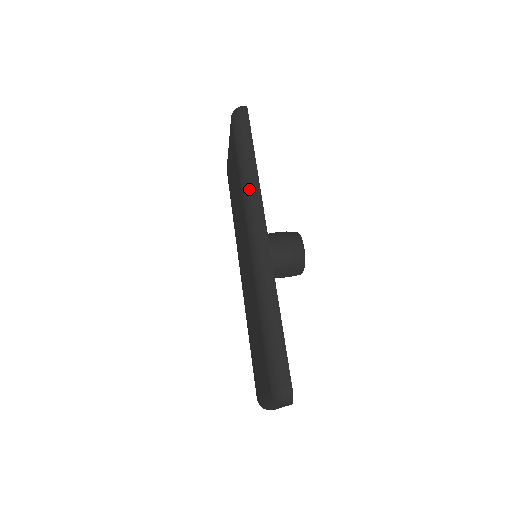
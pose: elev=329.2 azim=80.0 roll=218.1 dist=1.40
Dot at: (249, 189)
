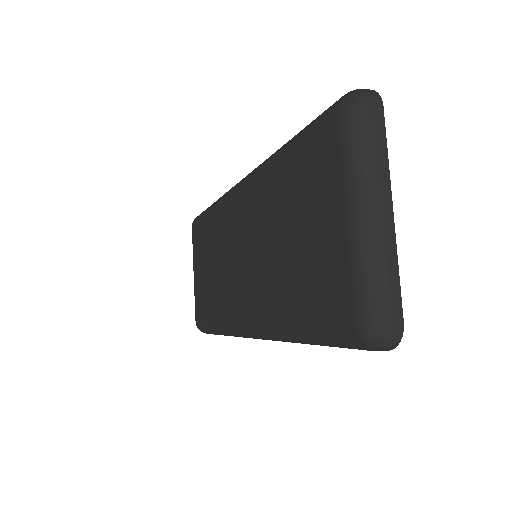
Dot at: occluded
